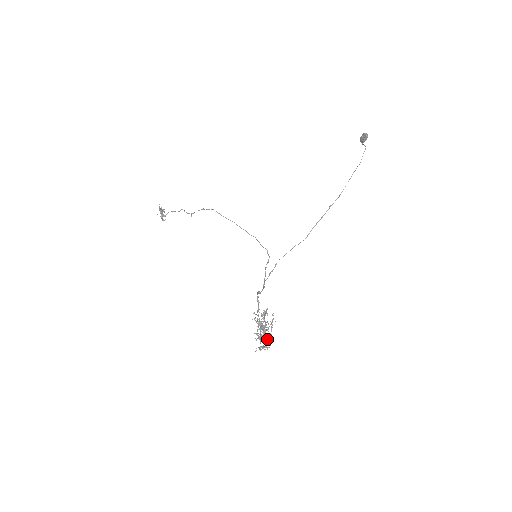
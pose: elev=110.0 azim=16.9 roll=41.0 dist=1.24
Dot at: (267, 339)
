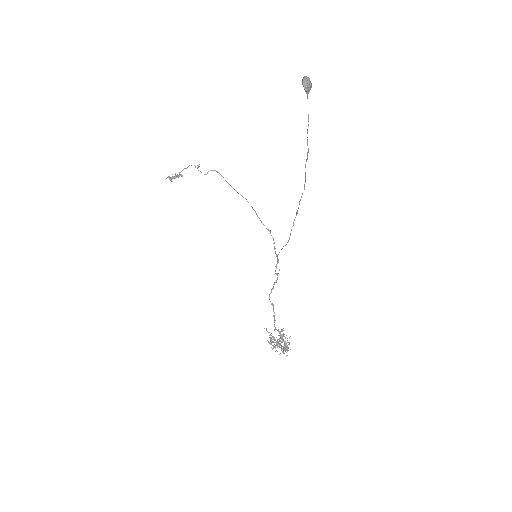
Dot at: (284, 350)
